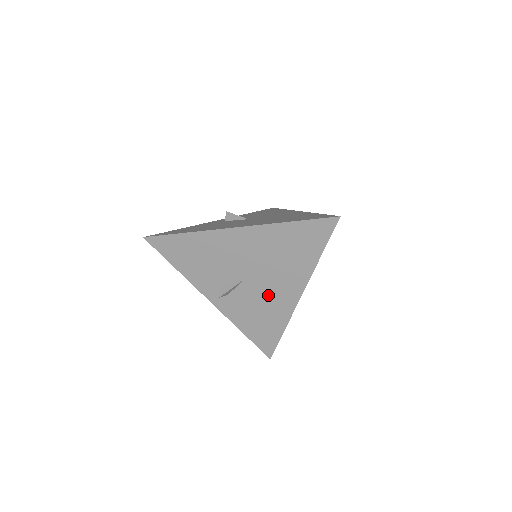
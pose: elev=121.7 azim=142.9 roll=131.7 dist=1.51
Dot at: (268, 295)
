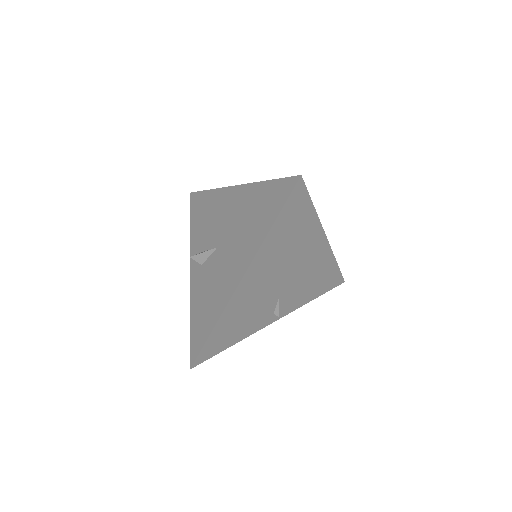
Dot at: (222, 273)
